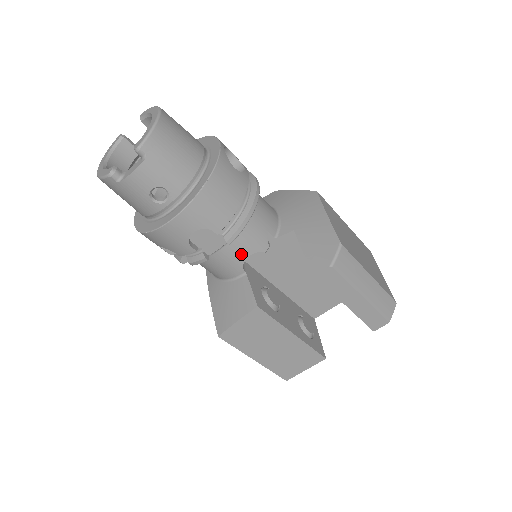
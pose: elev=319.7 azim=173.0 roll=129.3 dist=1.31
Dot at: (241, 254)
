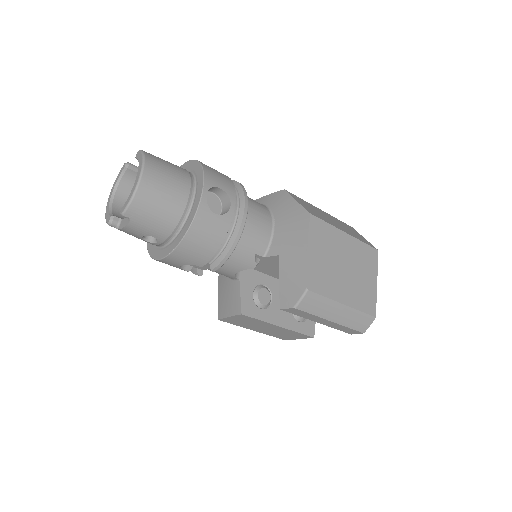
Dot at: (231, 271)
